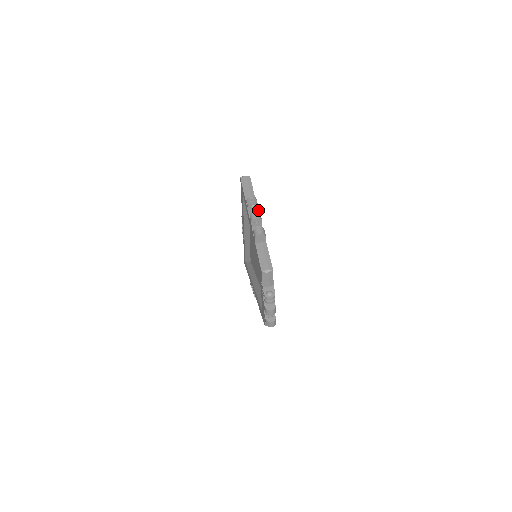
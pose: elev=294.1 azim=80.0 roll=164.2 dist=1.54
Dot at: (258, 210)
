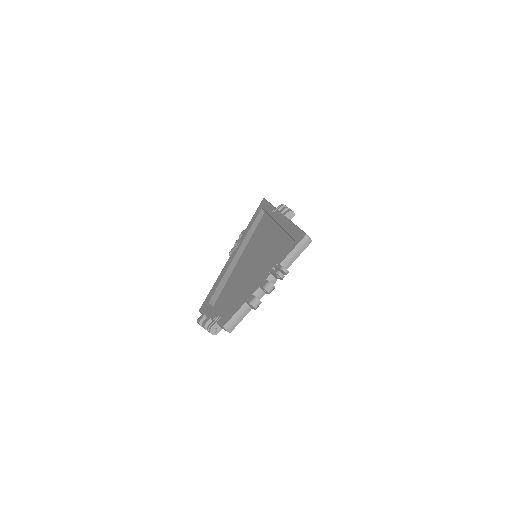
Dot at: occluded
